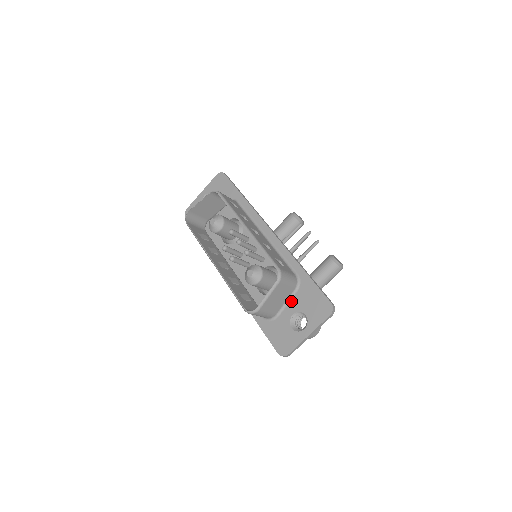
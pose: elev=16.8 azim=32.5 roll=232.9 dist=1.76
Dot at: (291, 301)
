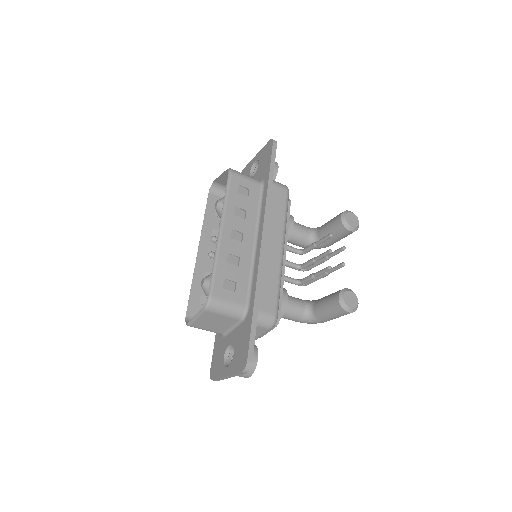
Dot at: (235, 330)
